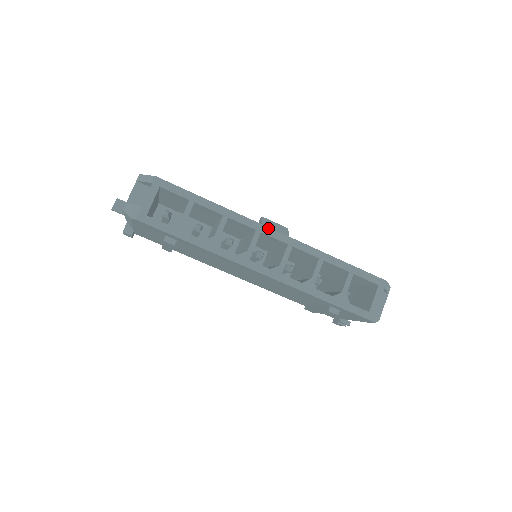
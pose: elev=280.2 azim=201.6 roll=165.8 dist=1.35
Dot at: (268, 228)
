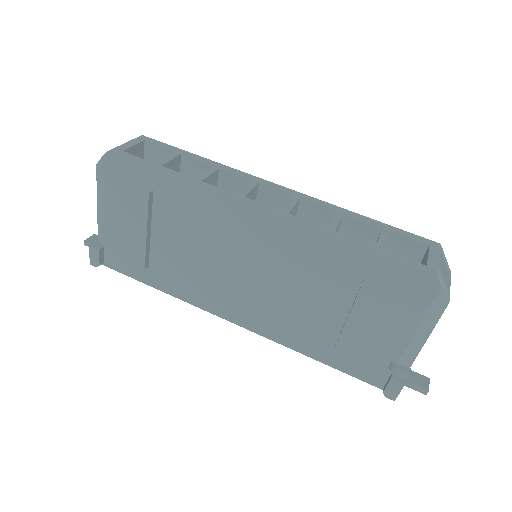
Dot at: (268, 182)
